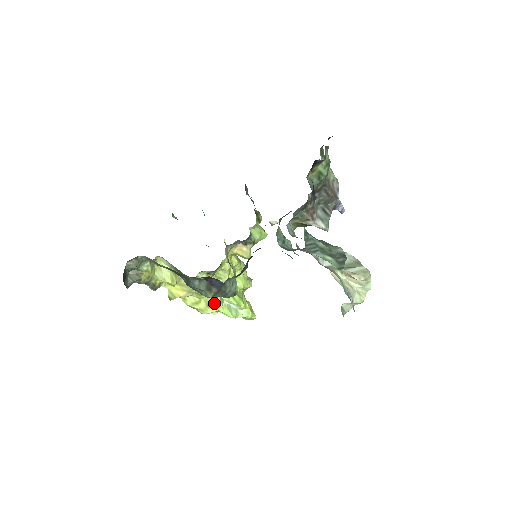
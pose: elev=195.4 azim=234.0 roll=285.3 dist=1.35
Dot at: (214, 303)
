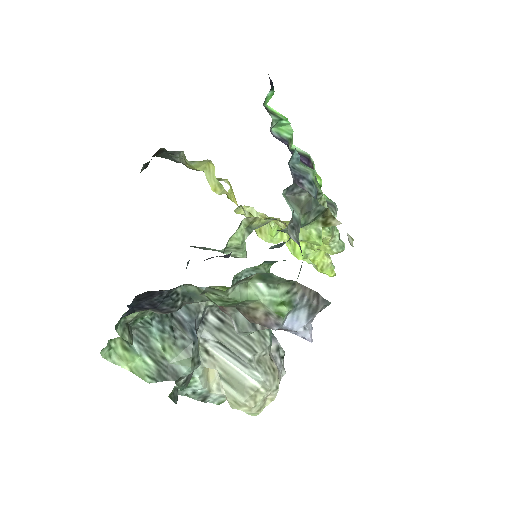
Dot at: (267, 234)
